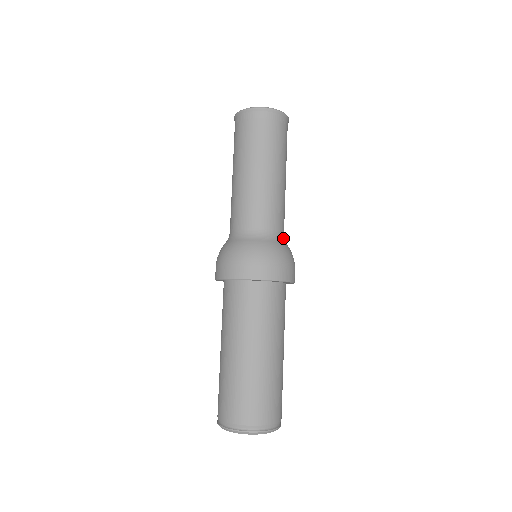
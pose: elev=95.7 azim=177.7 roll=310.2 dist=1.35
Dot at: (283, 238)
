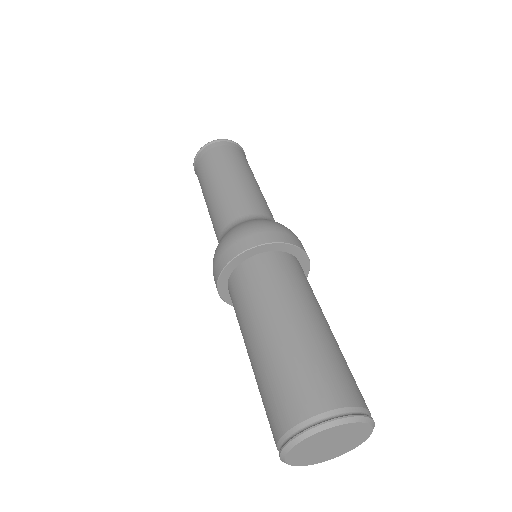
Dot at: occluded
